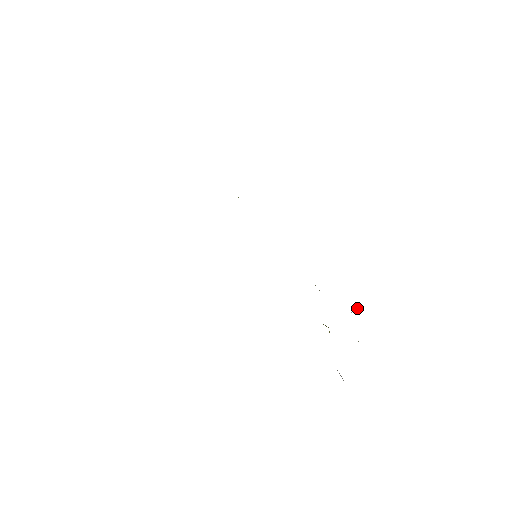
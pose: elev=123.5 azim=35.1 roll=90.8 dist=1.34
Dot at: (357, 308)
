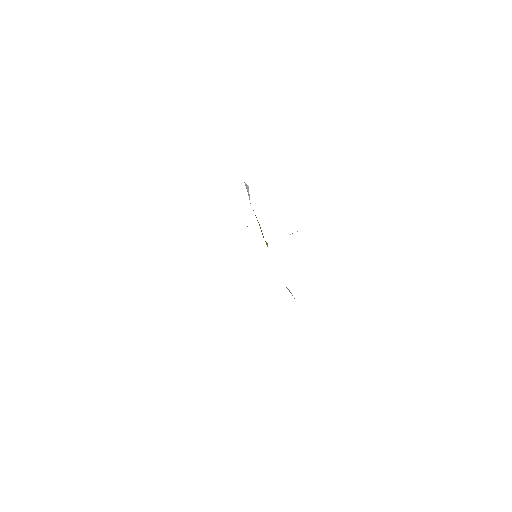
Dot at: occluded
